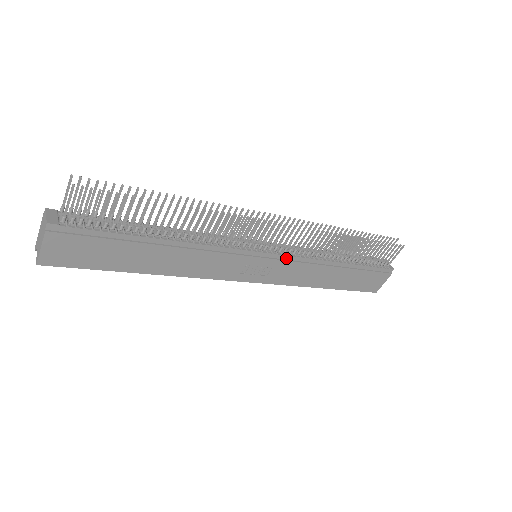
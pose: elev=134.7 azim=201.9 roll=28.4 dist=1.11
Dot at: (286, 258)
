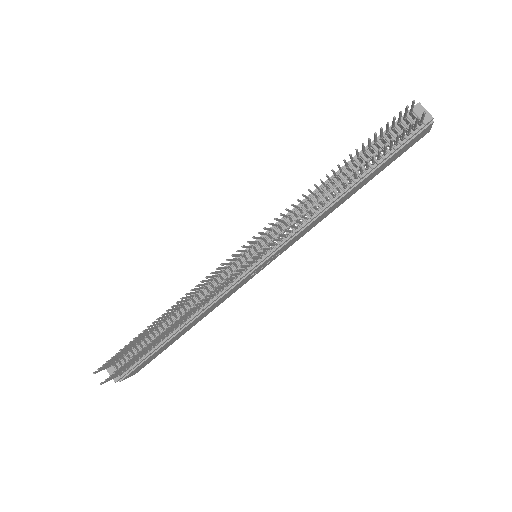
Dot at: (282, 244)
